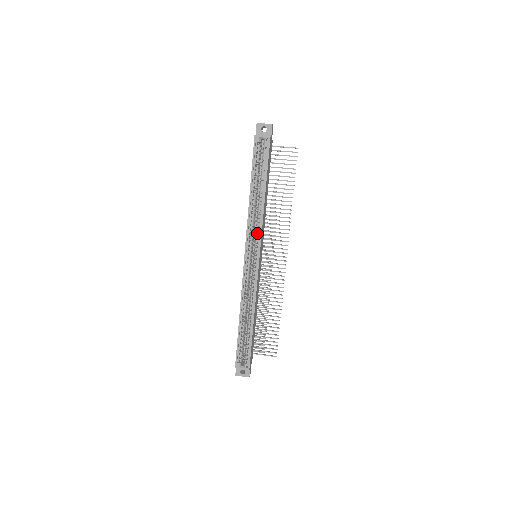
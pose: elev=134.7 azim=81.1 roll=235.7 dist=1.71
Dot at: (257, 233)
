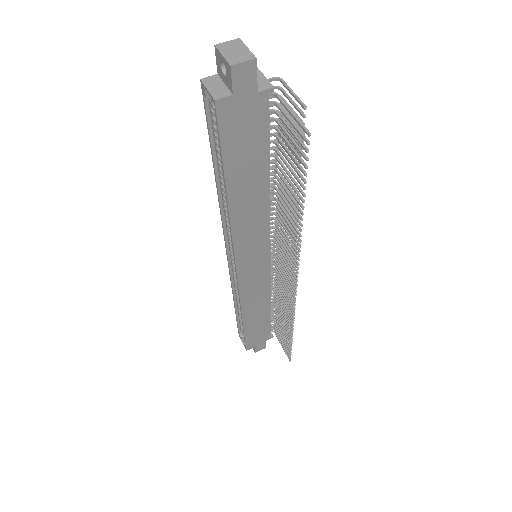
Dot at: occluded
